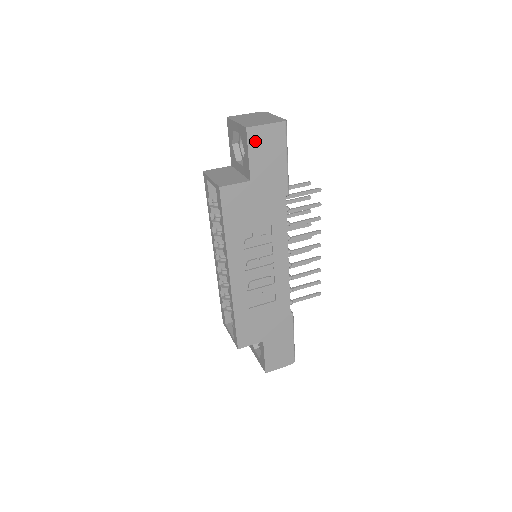
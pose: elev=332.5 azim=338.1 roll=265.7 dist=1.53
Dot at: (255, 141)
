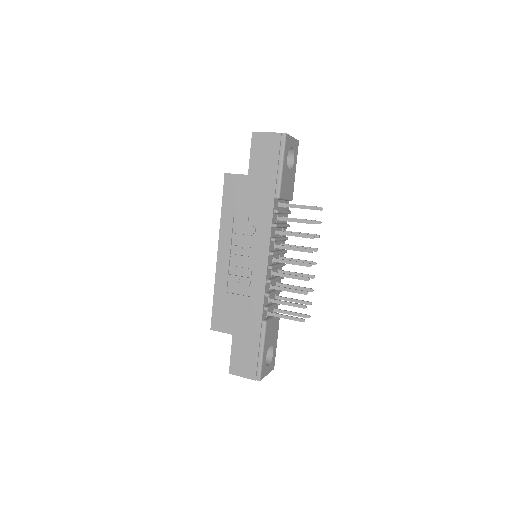
Dot at: (257, 144)
